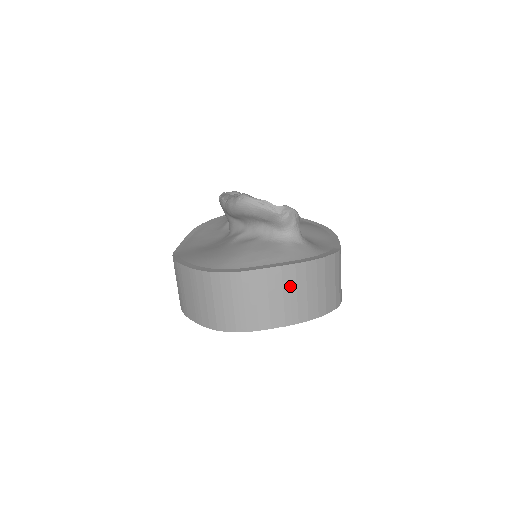
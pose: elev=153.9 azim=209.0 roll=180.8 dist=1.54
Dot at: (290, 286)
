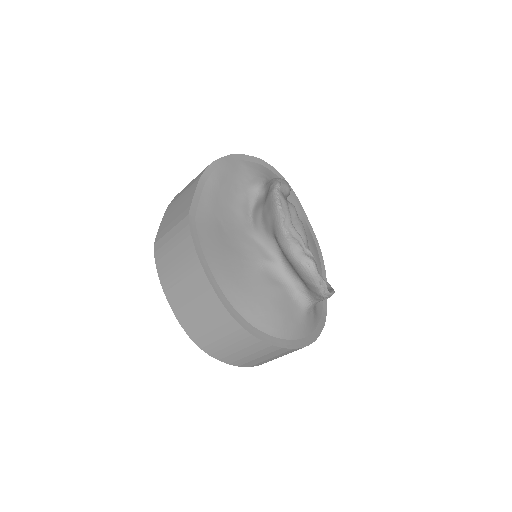
Dot at: (282, 355)
